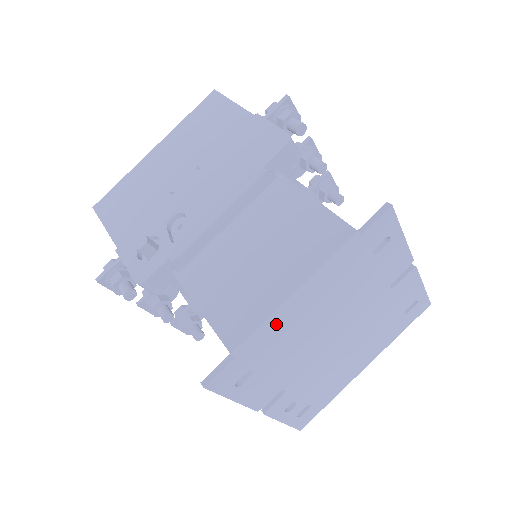
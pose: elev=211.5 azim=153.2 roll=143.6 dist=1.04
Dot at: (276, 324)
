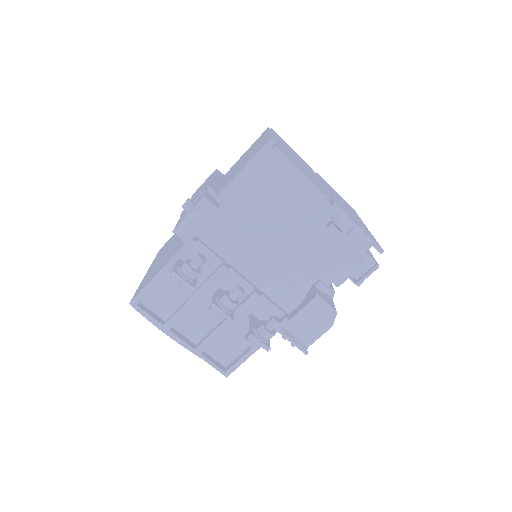
Dot at: (277, 142)
